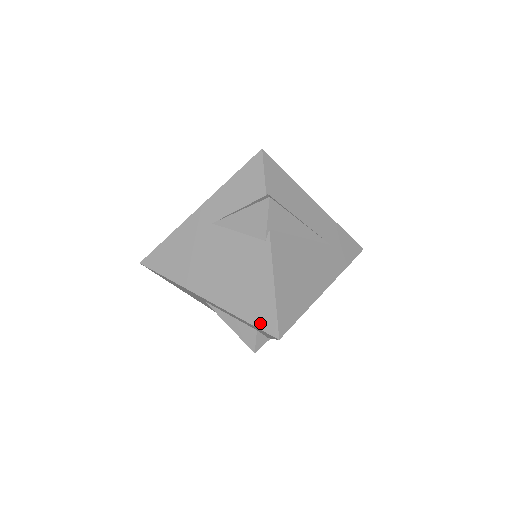
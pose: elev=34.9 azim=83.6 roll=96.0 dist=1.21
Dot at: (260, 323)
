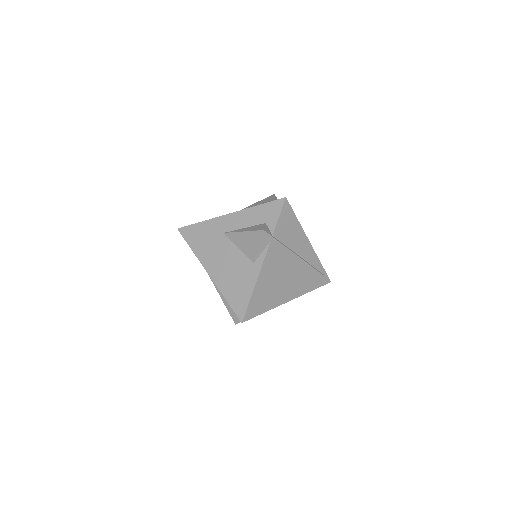
Dot at: (272, 201)
